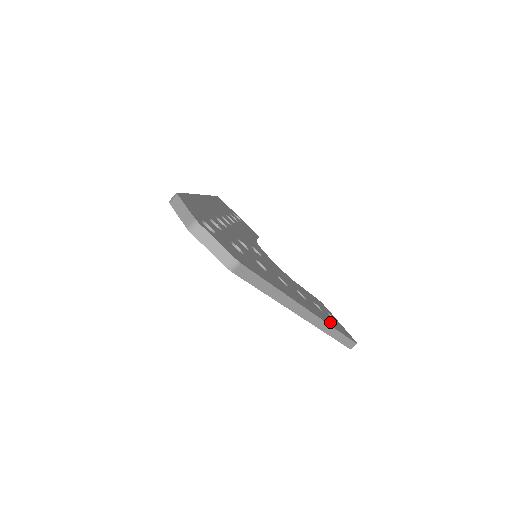
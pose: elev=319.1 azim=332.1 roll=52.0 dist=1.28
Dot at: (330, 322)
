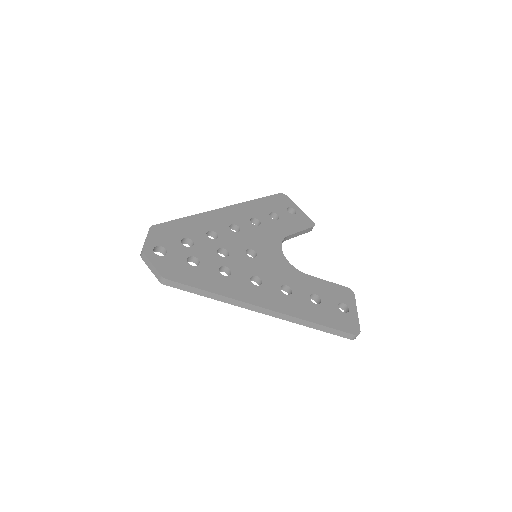
Dot at: (312, 315)
